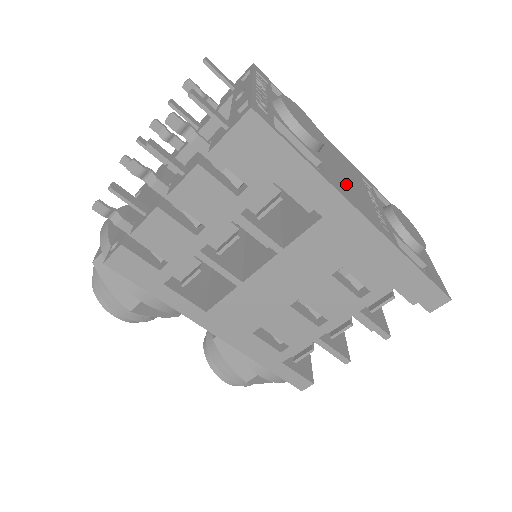
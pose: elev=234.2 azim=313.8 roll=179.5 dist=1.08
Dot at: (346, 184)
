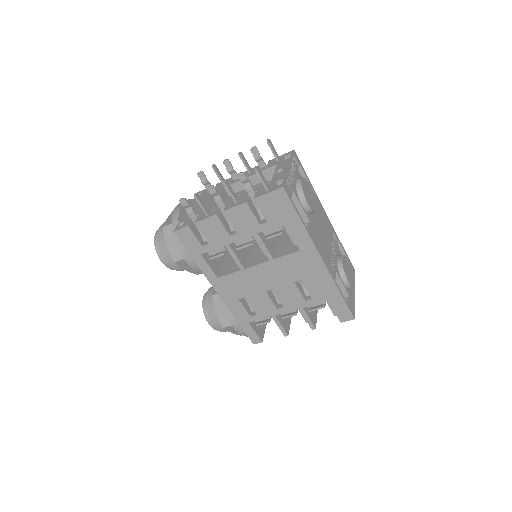
Dot at: (319, 237)
